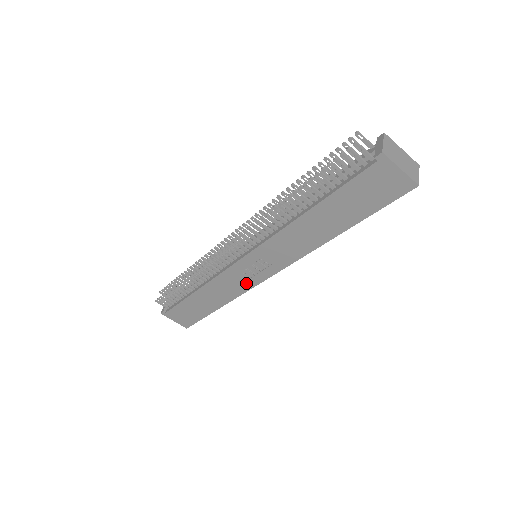
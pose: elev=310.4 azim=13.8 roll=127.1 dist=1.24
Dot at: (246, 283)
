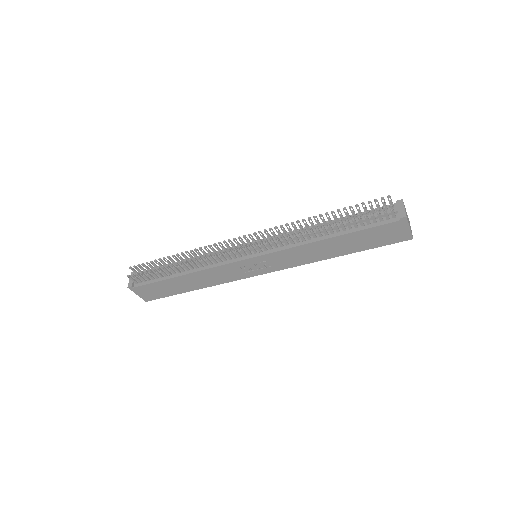
Dot at: (238, 275)
